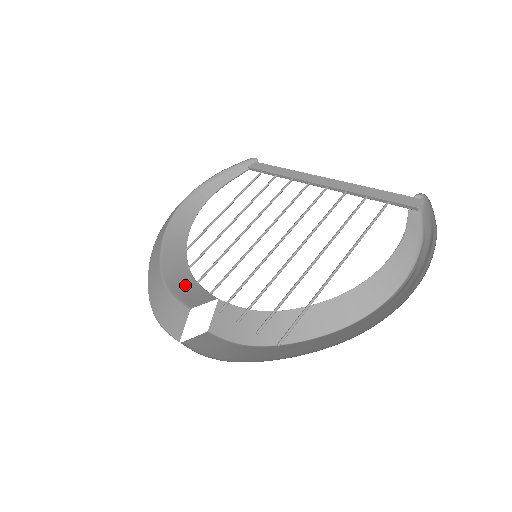
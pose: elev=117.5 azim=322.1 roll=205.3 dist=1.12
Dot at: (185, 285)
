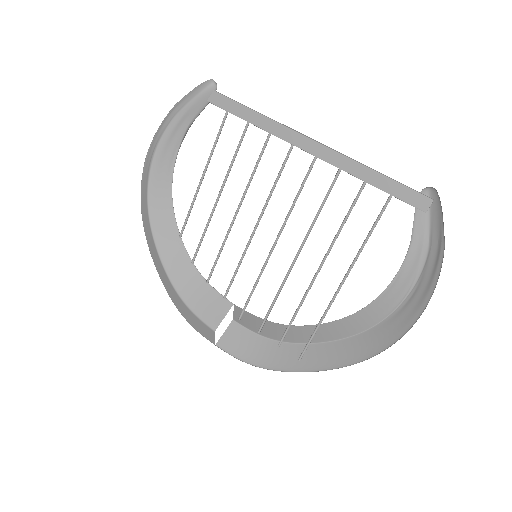
Dot at: (198, 292)
